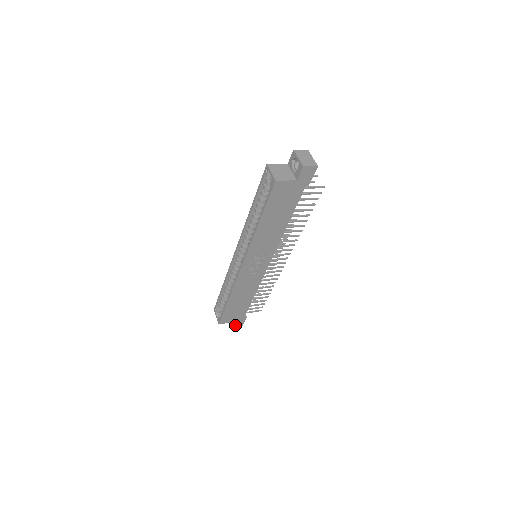
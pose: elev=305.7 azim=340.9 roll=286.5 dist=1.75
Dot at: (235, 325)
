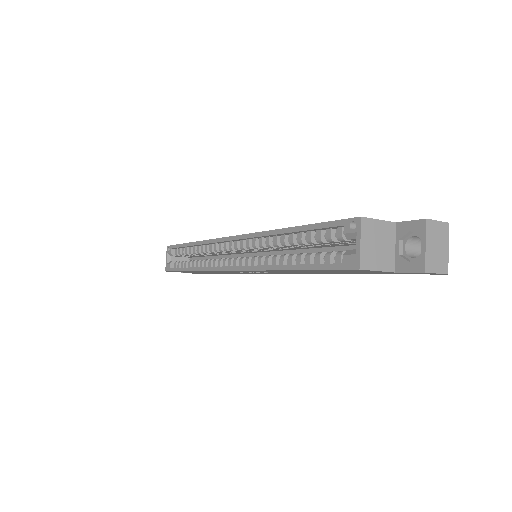
Dot at: occluded
